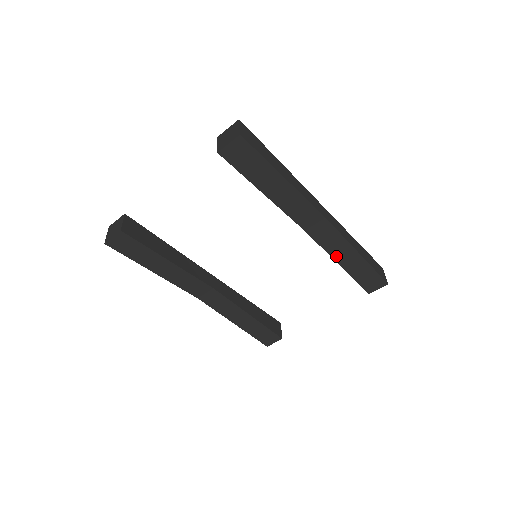
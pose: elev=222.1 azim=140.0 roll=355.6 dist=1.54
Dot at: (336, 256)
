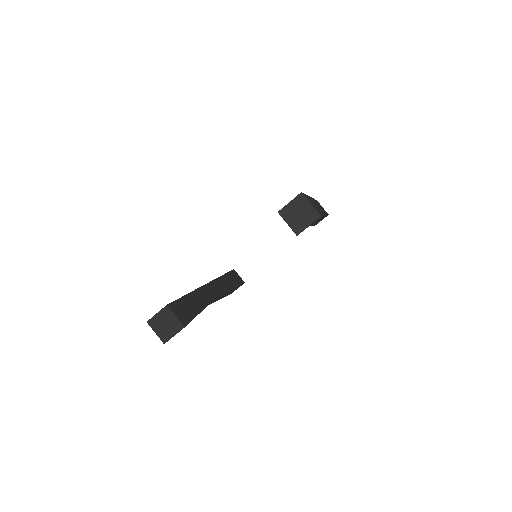
Dot at: occluded
